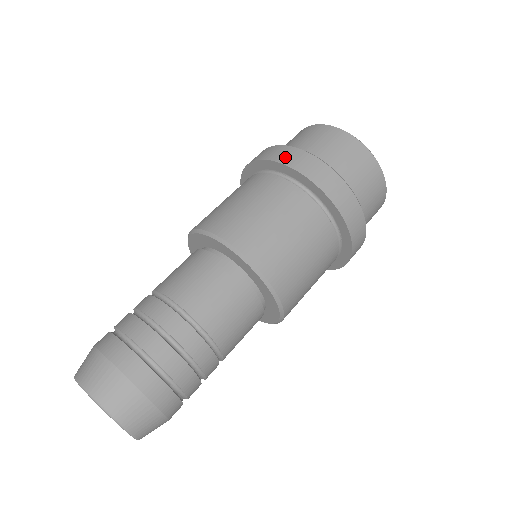
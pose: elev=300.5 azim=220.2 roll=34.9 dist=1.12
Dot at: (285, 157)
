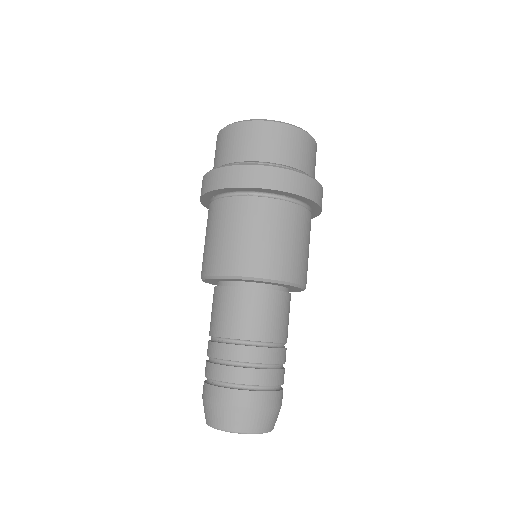
Dot at: (294, 186)
